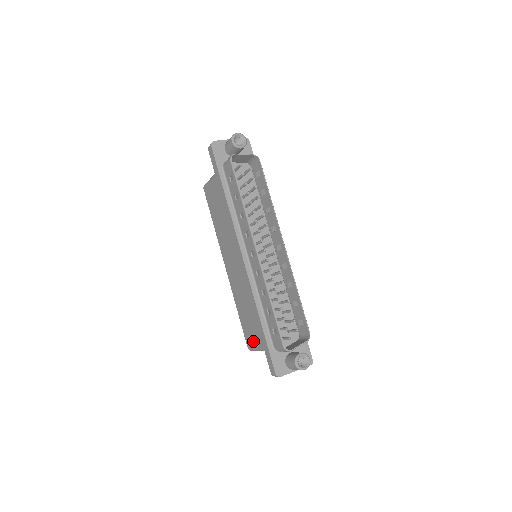
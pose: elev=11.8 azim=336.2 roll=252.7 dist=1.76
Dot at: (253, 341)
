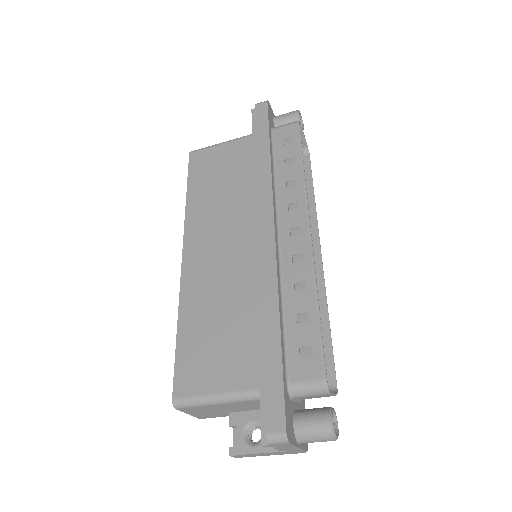
Dot at: (206, 381)
